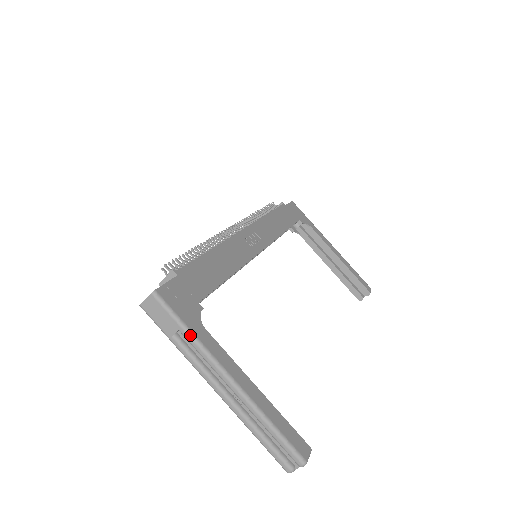
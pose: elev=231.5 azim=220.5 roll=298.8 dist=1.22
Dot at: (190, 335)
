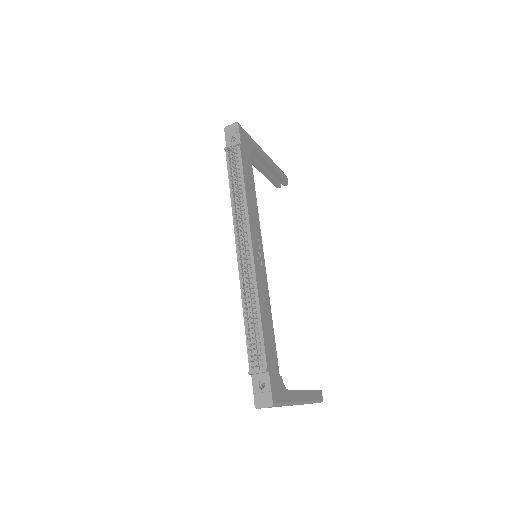
Dot at: (287, 405)
